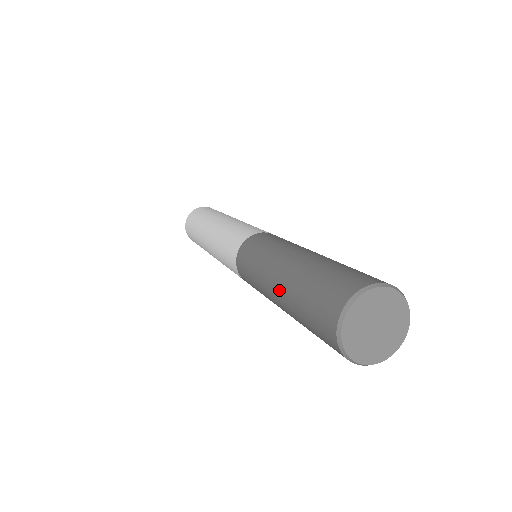
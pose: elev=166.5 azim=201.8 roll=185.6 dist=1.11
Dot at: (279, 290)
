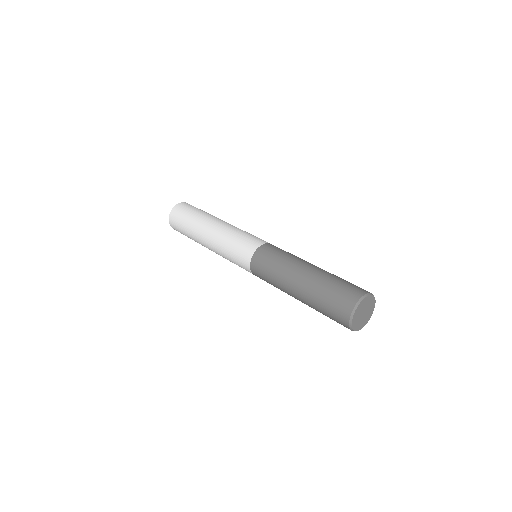
Dot at: occluded
